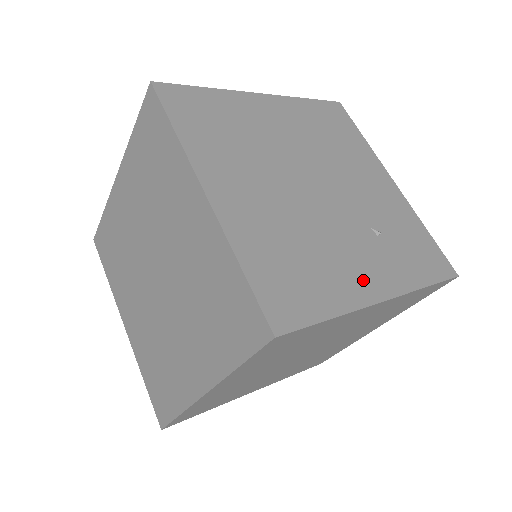
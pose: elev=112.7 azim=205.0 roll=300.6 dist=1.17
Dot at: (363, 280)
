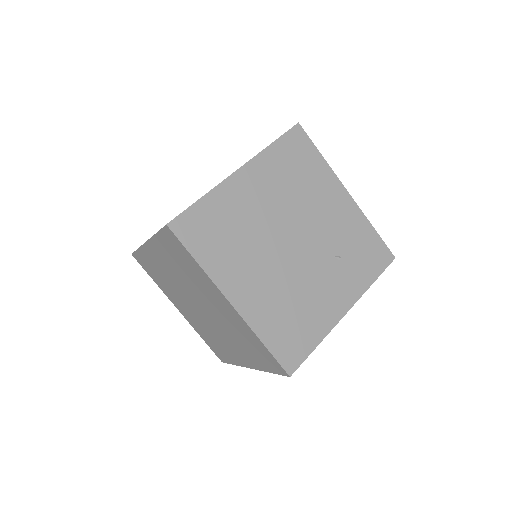
Dot at: (333, 306)
